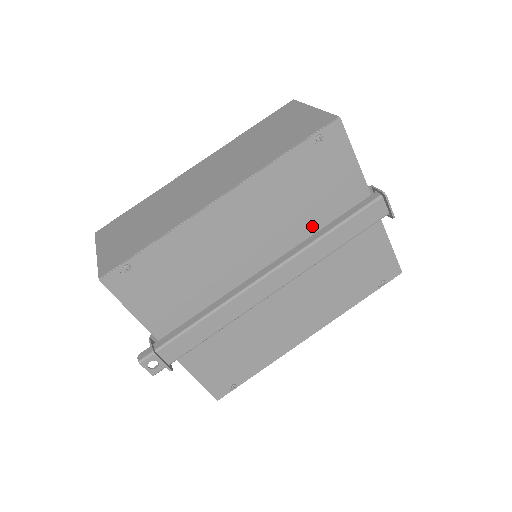
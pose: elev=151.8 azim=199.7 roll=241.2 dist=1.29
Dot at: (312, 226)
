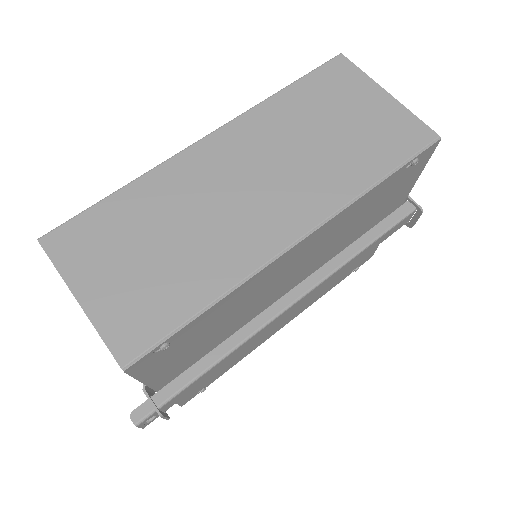
Dot at: (348, 243)
